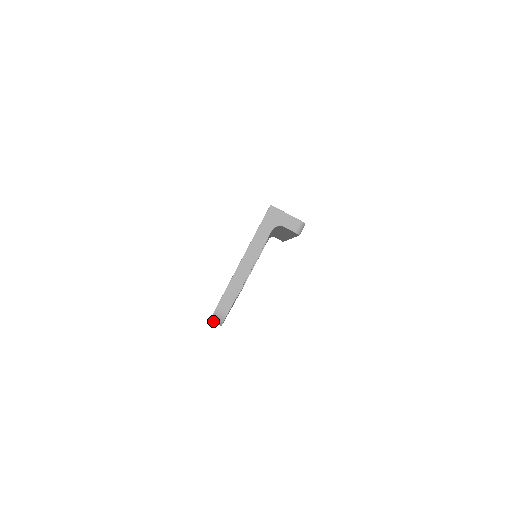
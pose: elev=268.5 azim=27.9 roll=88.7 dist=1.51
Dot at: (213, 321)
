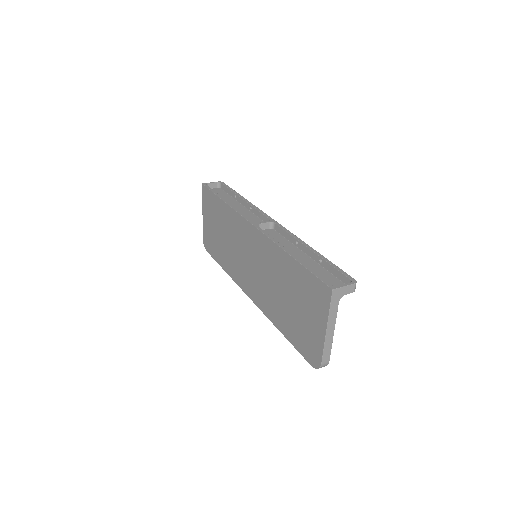
Dot at: (317, 368)
